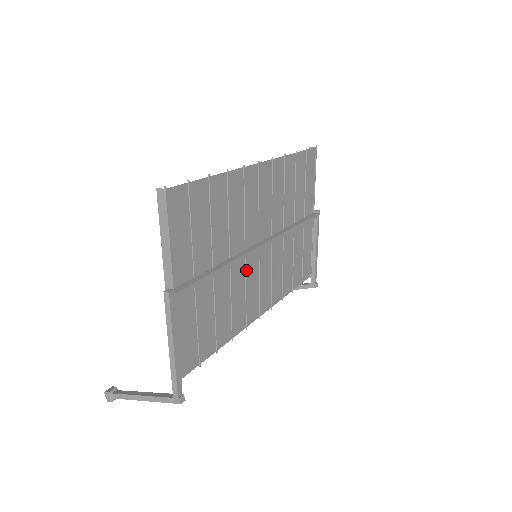
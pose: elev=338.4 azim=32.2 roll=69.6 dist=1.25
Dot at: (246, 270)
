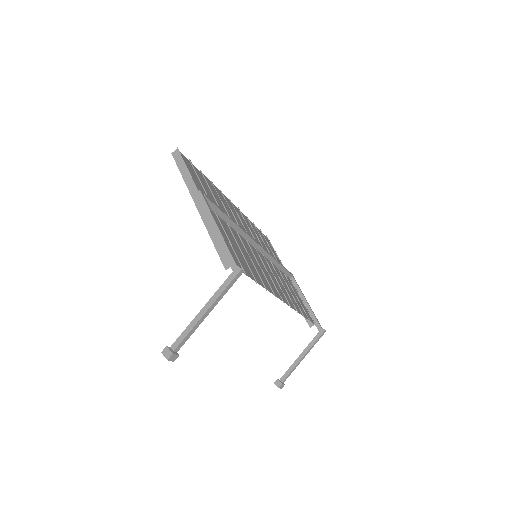
Dot at: (252, 252)
